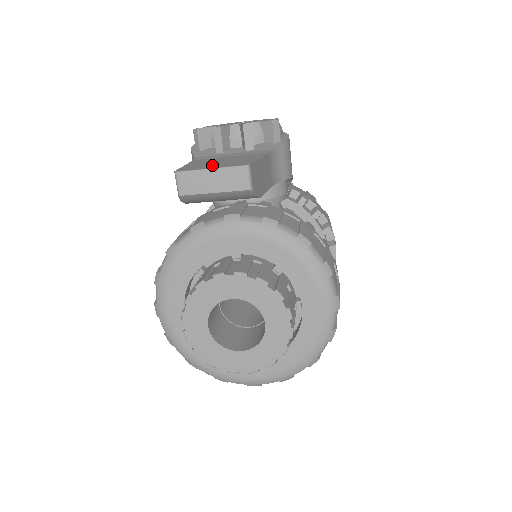
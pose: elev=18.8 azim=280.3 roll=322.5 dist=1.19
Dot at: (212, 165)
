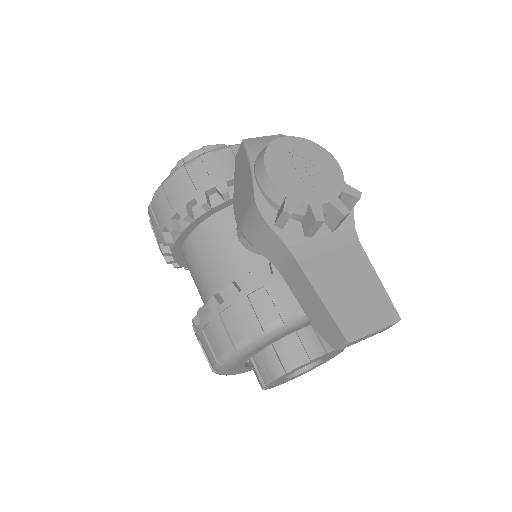
Dot at: (363, 313)
